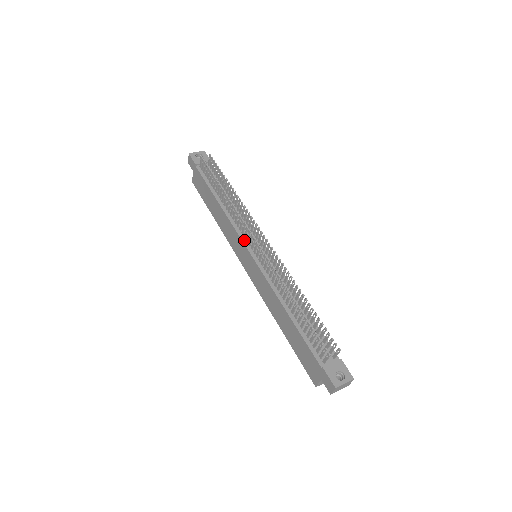
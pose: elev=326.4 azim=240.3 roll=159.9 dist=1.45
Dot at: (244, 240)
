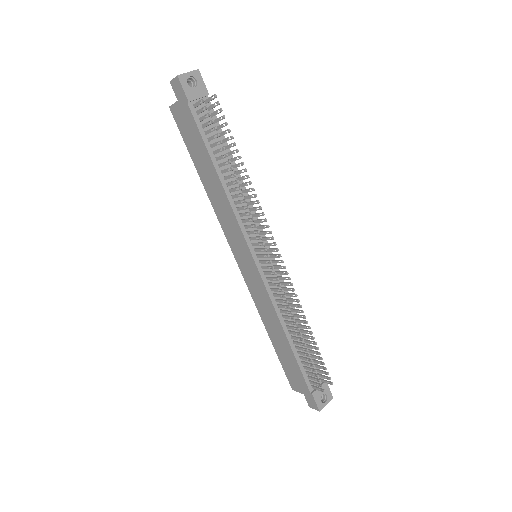
Dot at: (249, 243)
